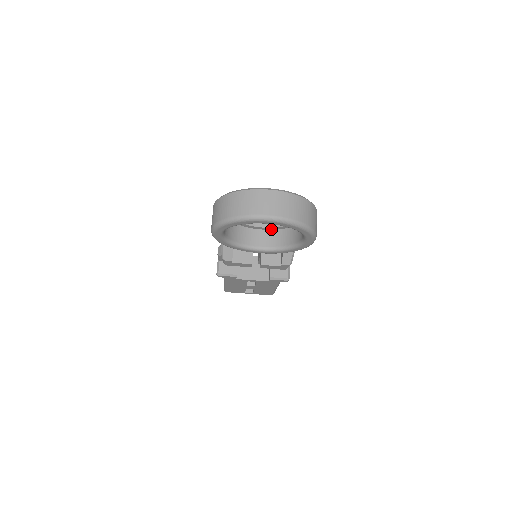
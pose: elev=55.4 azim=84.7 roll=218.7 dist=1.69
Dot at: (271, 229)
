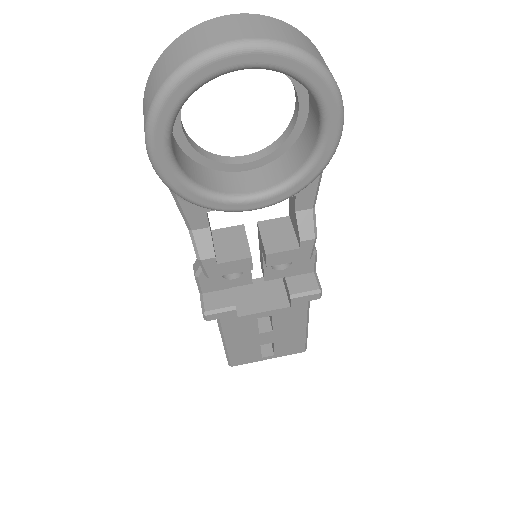
Dot at: (262, 164)
